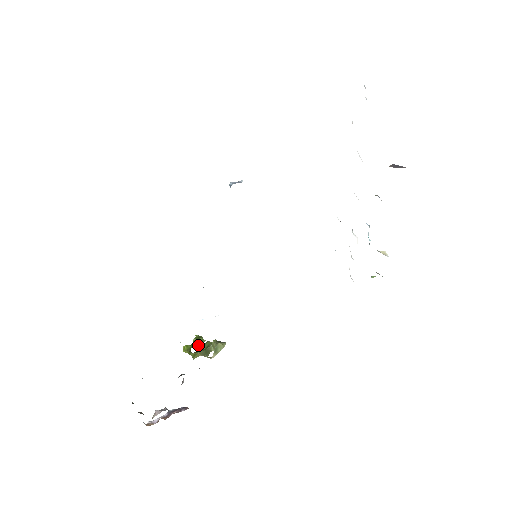
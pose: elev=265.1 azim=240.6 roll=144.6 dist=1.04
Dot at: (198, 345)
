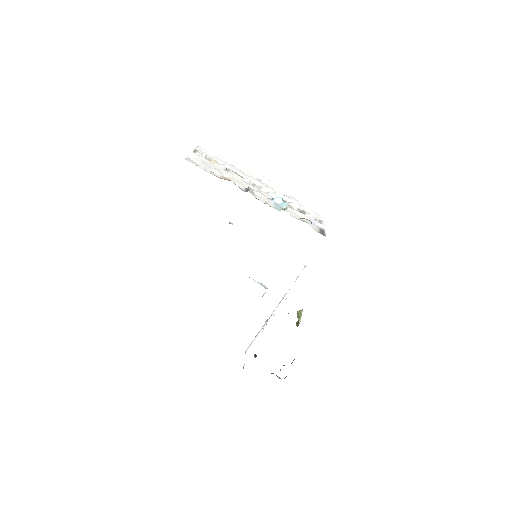
Dot at: occluded
